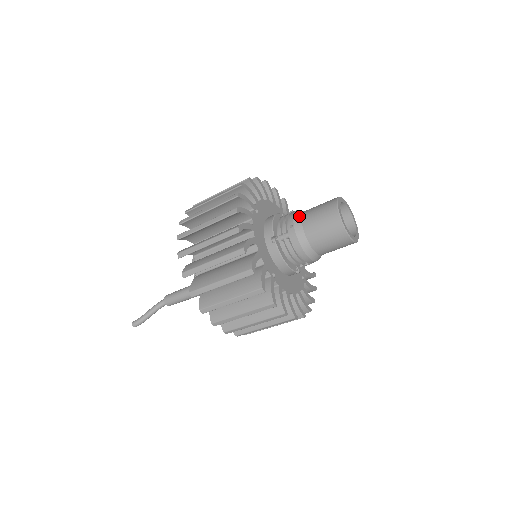
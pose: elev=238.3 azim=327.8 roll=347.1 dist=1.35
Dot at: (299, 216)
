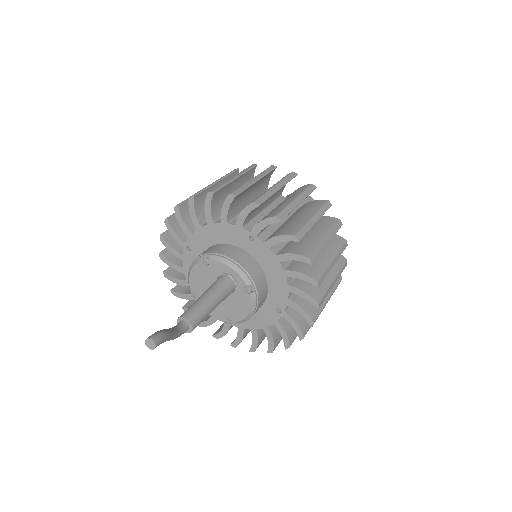
Dot at: occluded
